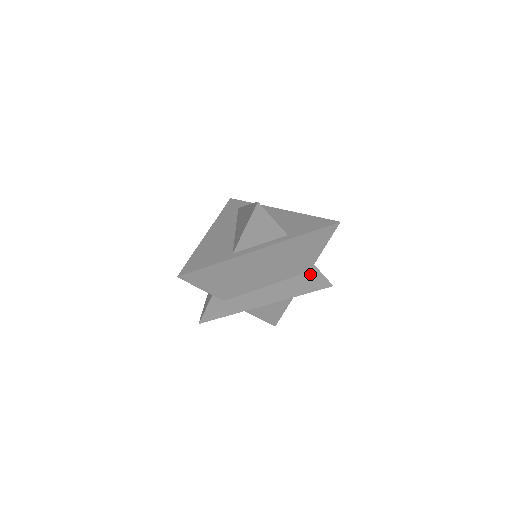
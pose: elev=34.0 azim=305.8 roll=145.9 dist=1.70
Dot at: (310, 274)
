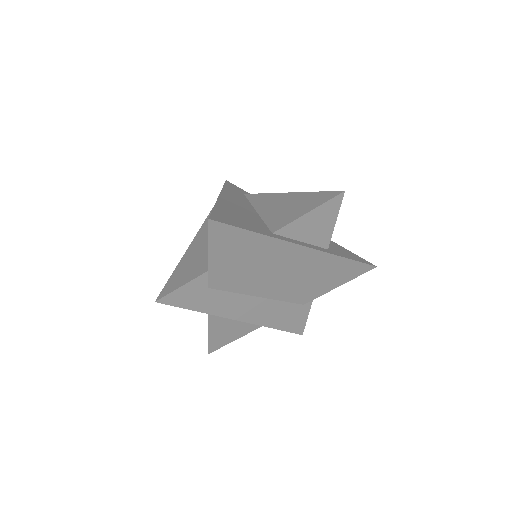
Dot at: (300, 308)
